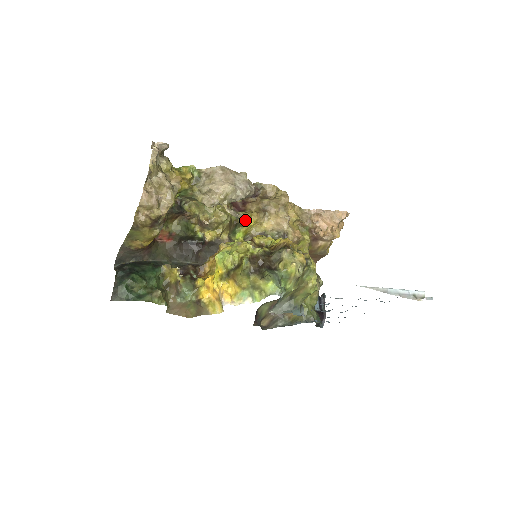
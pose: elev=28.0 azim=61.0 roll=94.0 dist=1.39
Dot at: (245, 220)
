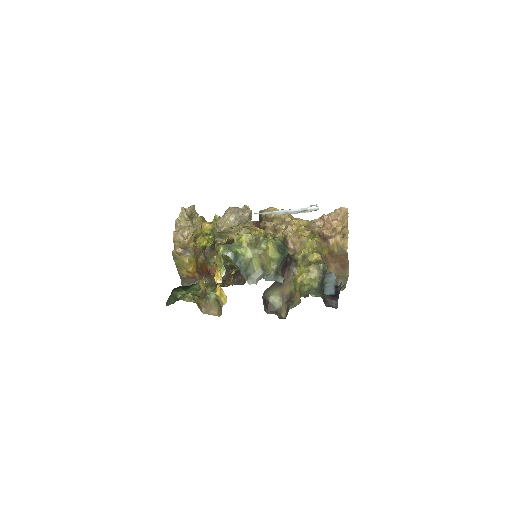
Dot at: occluded
